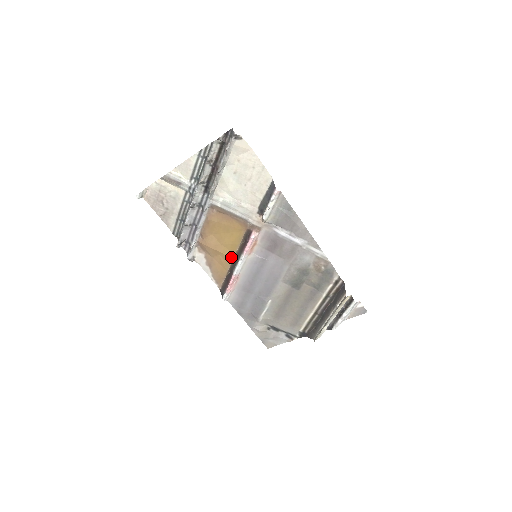
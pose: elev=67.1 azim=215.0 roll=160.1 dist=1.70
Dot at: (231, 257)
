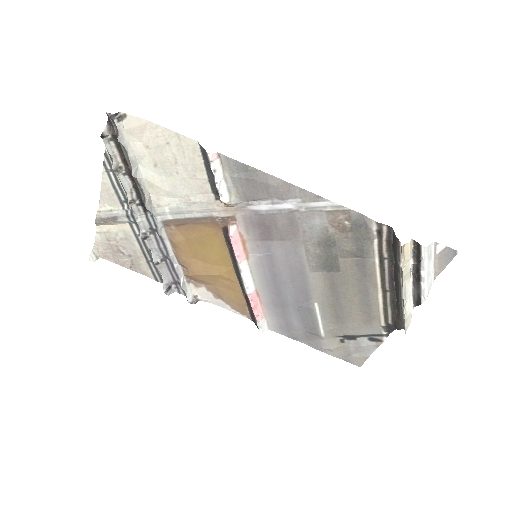
Dot at: (232, 274)
